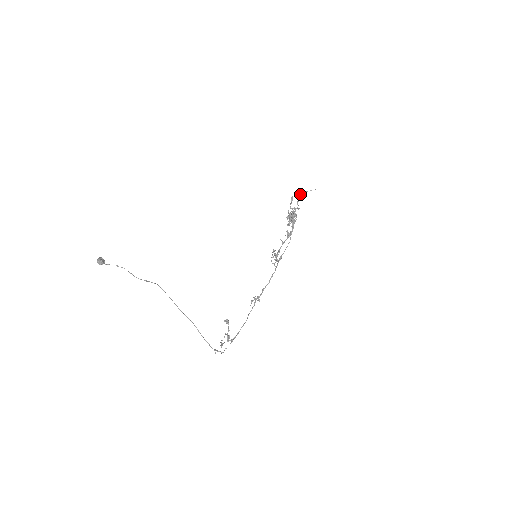
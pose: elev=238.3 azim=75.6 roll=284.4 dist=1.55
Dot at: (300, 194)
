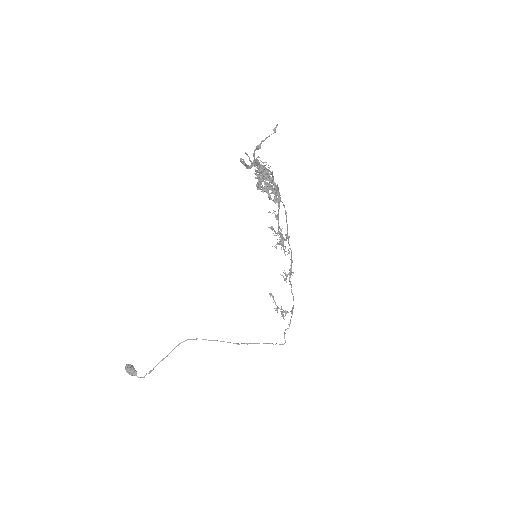
Dot at: occluded
